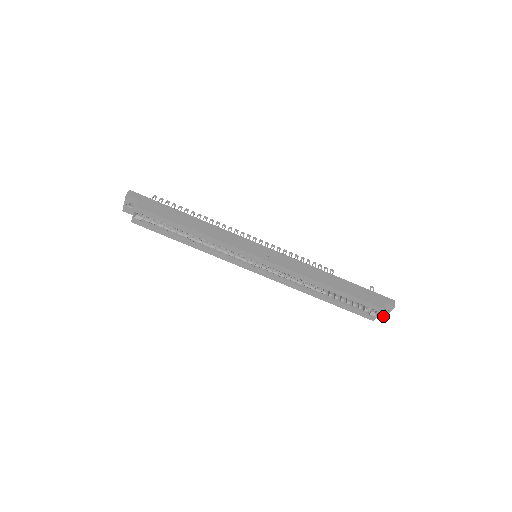
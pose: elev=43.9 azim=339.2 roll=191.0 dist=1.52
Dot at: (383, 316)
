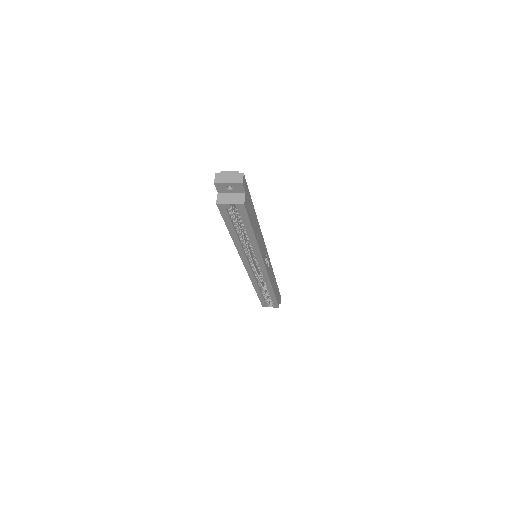
Dot at: occluded
